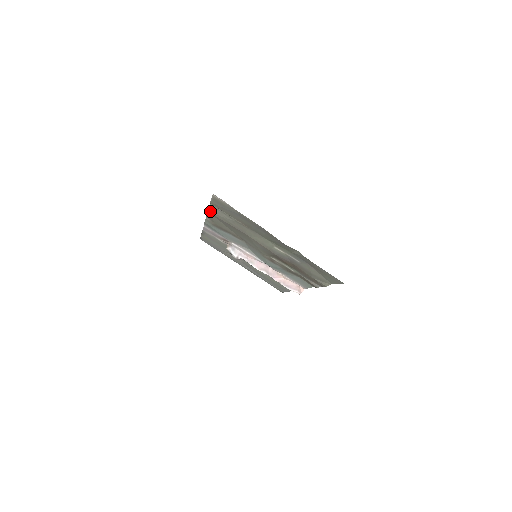
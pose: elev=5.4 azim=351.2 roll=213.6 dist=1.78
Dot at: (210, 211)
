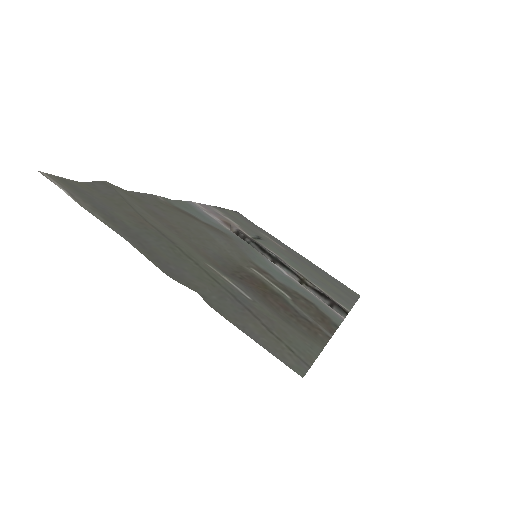
Dot at: (124, 191)
